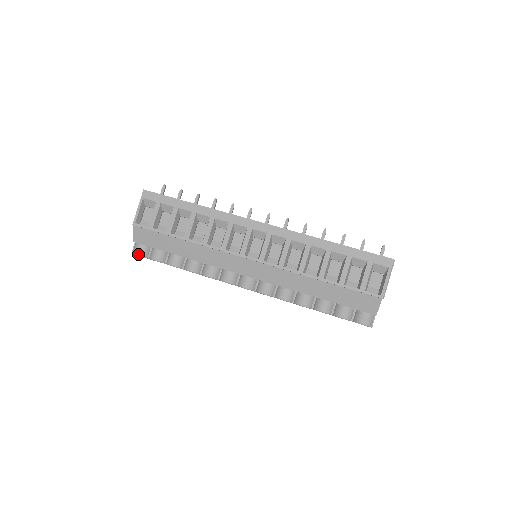
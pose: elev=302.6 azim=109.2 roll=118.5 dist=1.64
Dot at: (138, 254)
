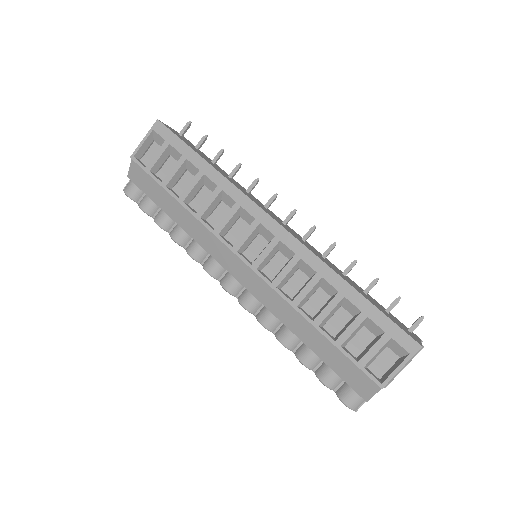
Dot at: (127, 194)
